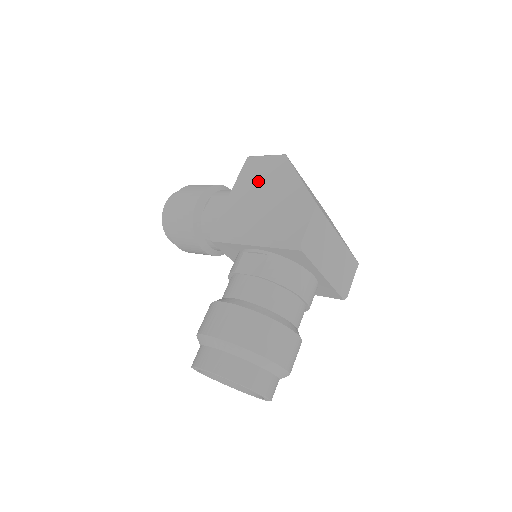
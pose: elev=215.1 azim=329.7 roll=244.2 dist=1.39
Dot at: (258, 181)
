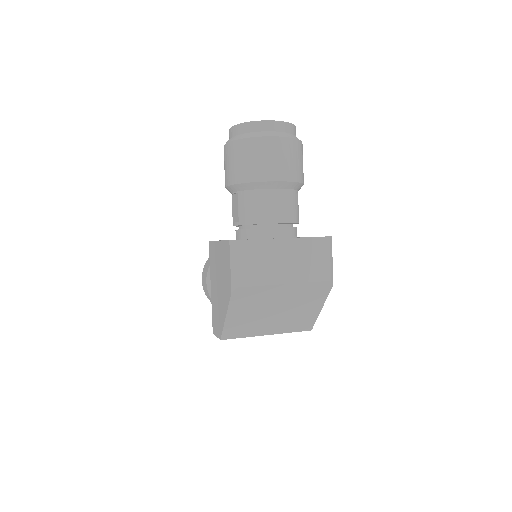
Dot at: (222, 270)
